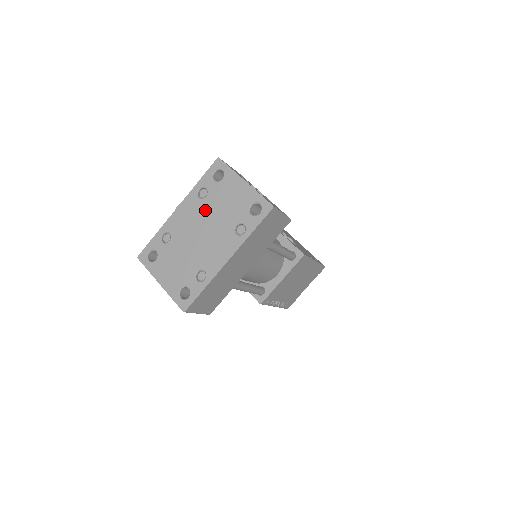
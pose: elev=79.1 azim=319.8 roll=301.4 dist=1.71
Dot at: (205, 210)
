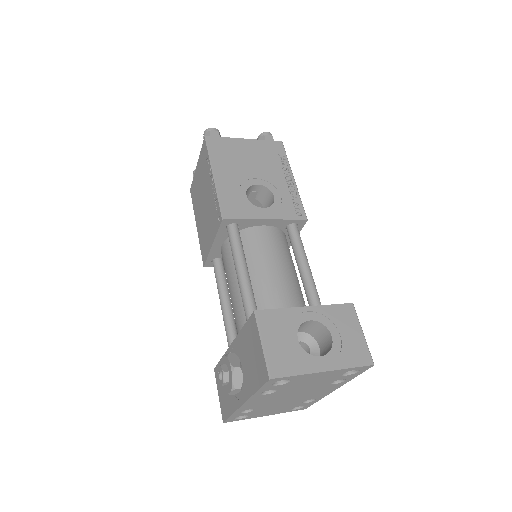
Dot at: (284, 393)
